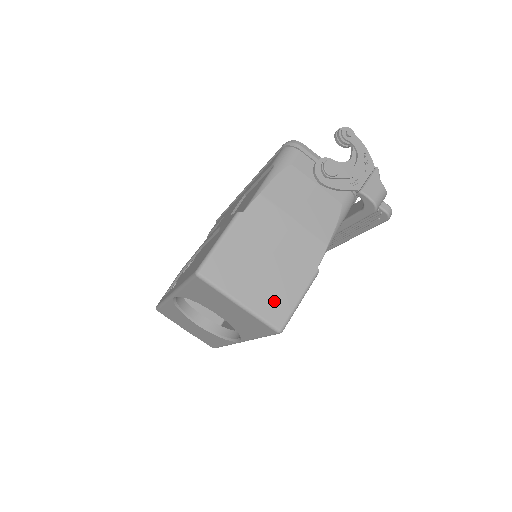
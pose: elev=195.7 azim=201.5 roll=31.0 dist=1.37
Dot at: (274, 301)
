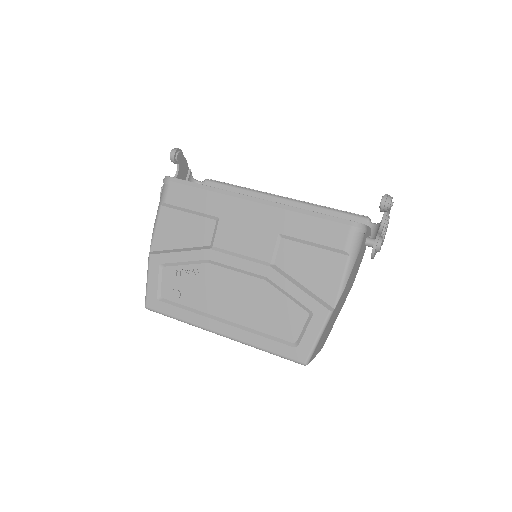
Dot at: occluded
